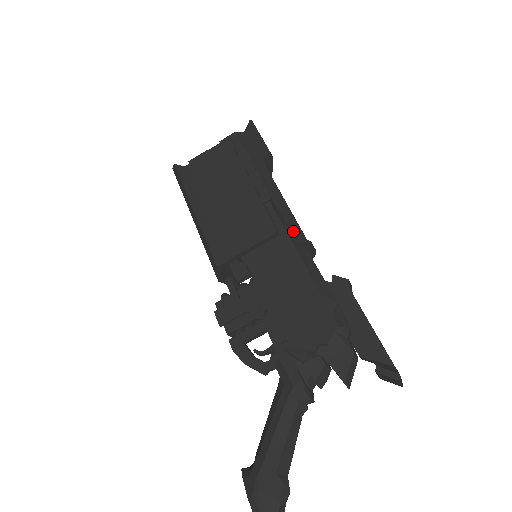
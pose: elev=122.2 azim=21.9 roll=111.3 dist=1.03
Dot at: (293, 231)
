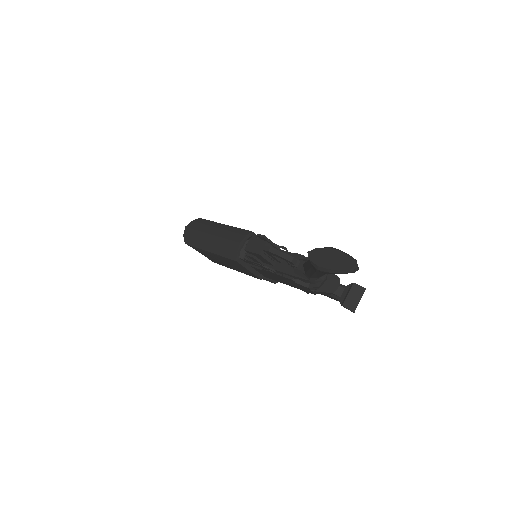
Dot at: occluded
